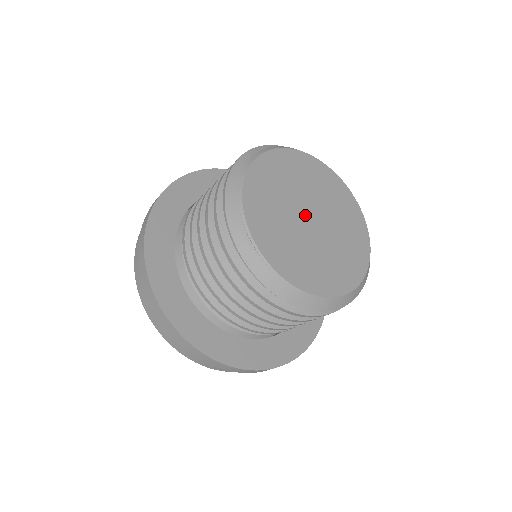
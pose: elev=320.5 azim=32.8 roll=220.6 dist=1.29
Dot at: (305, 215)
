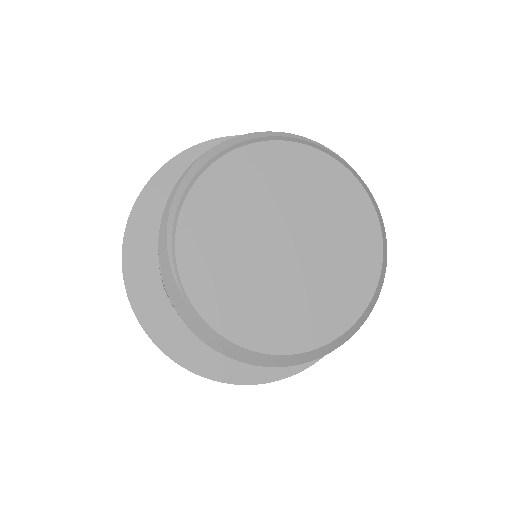
Dot at: (275, 239)
